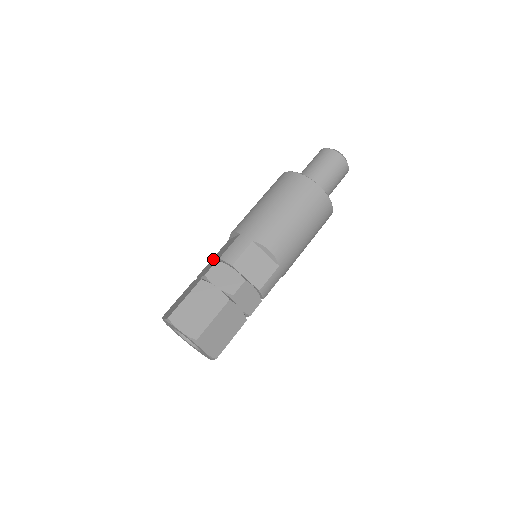
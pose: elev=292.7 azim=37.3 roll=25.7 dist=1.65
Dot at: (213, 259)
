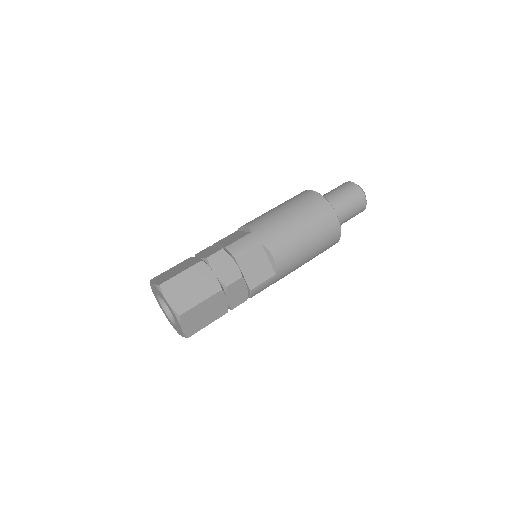
Dot at: (217, 244)
